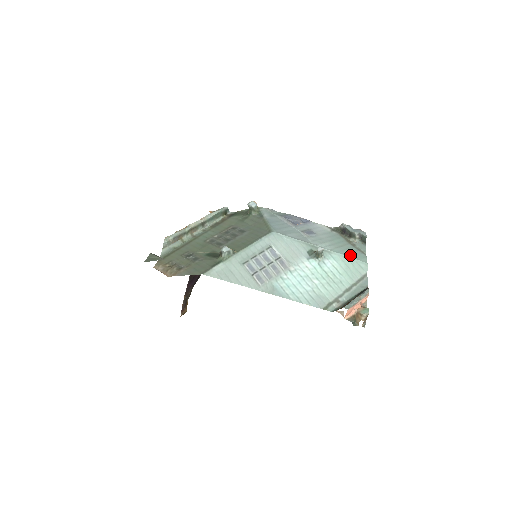
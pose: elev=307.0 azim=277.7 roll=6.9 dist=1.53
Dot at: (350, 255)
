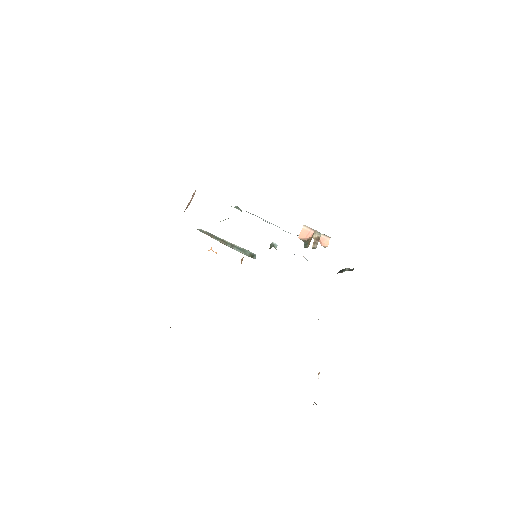
Dot at: occluded
